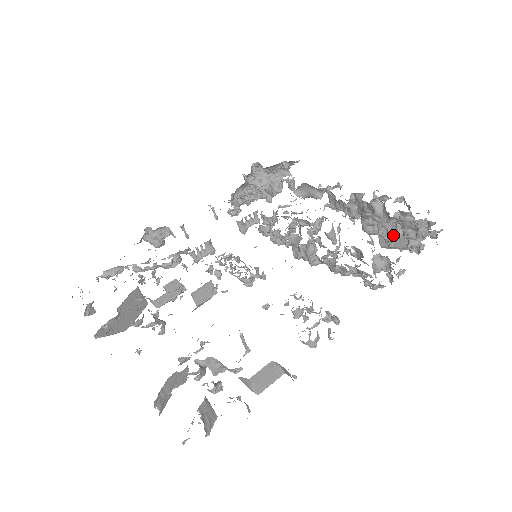
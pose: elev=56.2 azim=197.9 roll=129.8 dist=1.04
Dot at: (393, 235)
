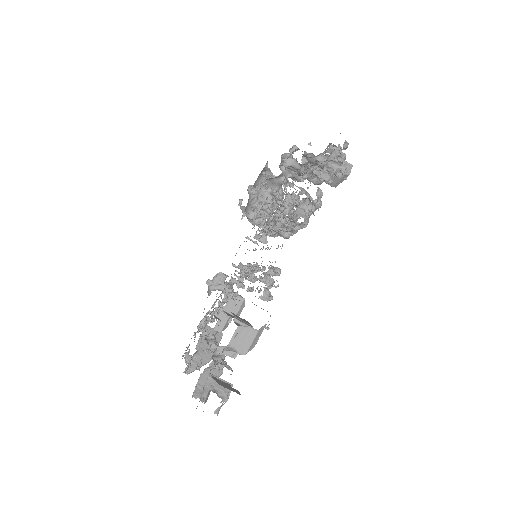
Dot at: (323, 174)
